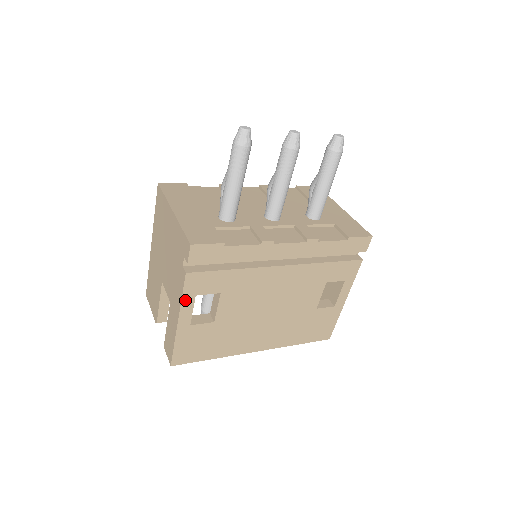
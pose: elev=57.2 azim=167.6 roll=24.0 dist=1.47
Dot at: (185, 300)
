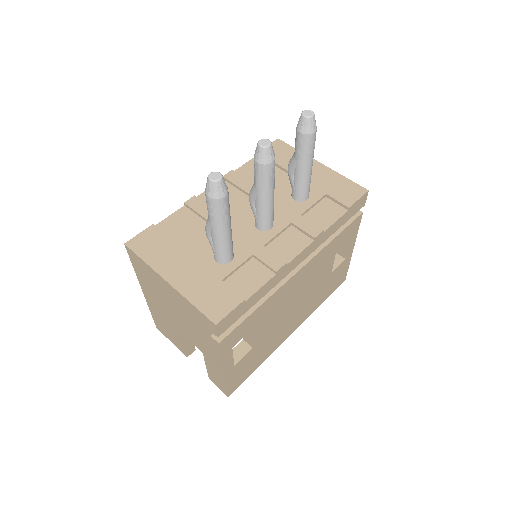
Dot at: (224, 357)
